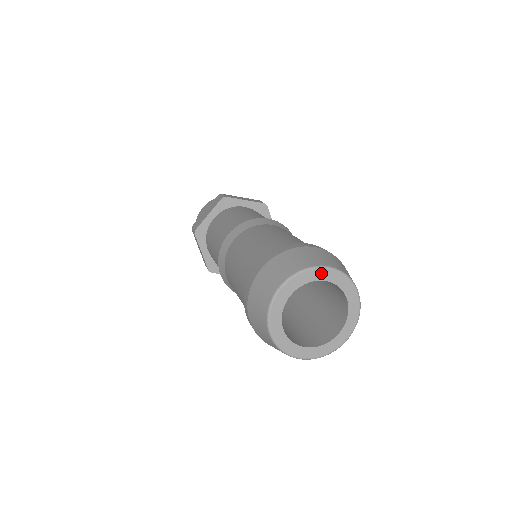
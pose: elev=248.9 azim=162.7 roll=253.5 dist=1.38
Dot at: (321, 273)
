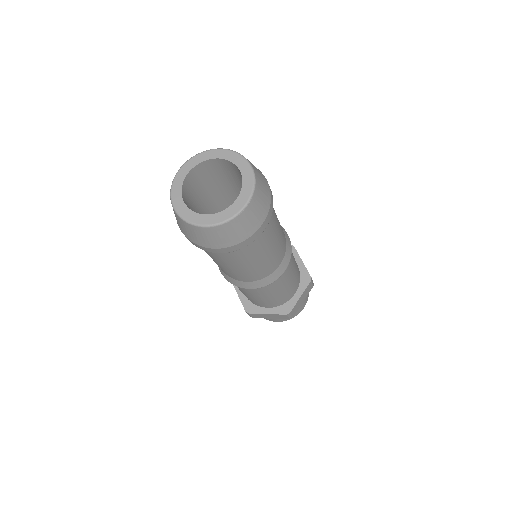
Dot at: (212, 153)
